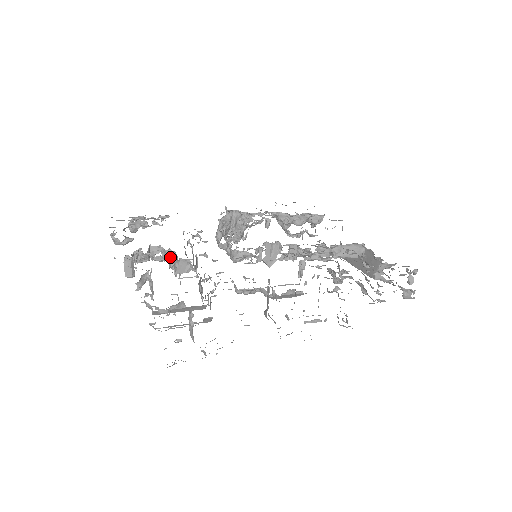
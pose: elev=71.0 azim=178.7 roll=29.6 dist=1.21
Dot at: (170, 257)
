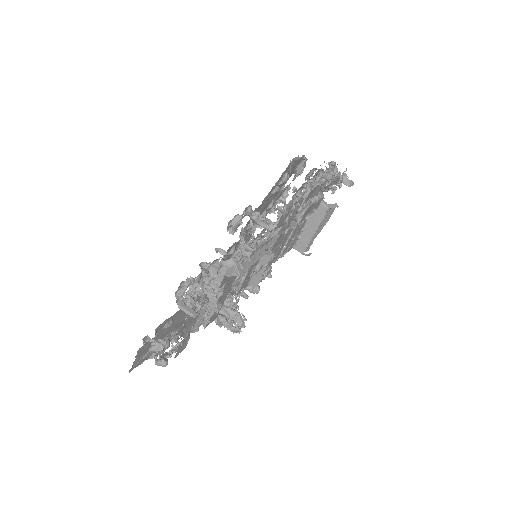
Dot at: (207, 296)
